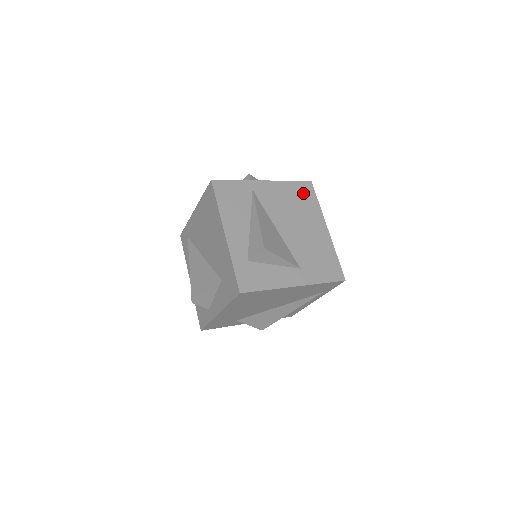
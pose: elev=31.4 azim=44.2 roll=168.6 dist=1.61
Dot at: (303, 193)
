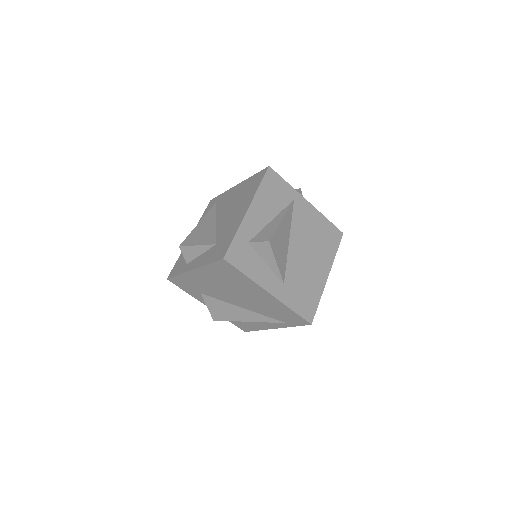
Dot at: (330, 236)
